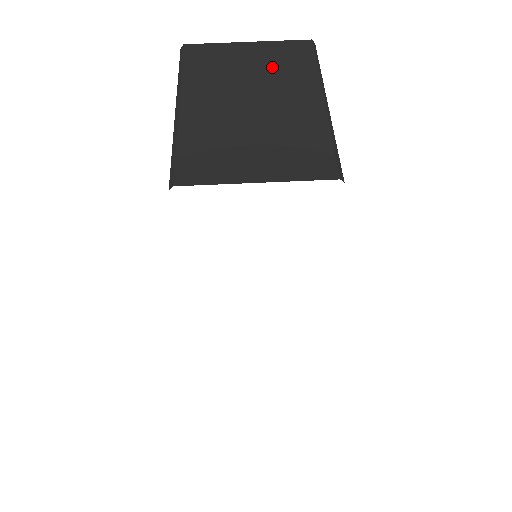
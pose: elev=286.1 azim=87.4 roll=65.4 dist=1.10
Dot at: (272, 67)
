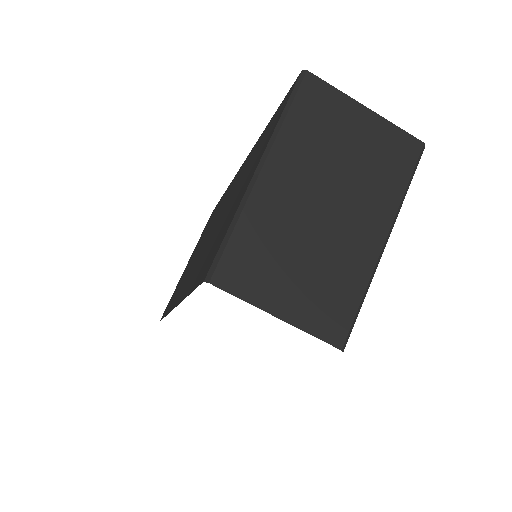
Dot at: (368, 165)
